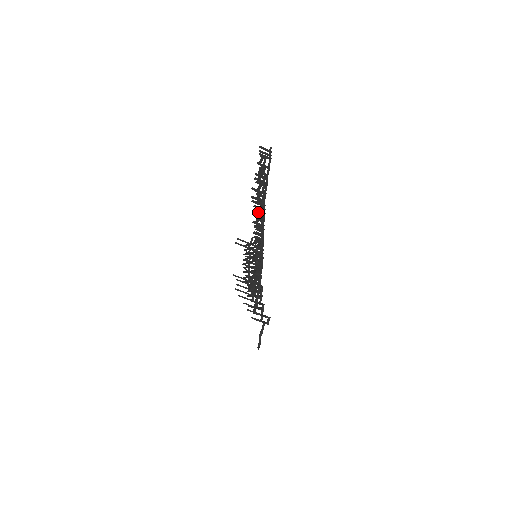
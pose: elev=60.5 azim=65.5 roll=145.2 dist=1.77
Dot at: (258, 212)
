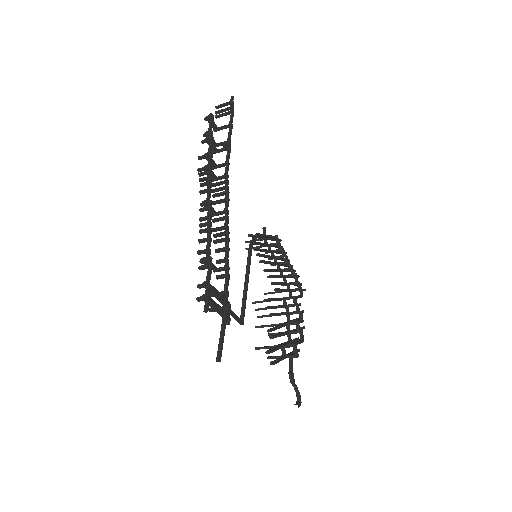
Dot at: (219, 196)
